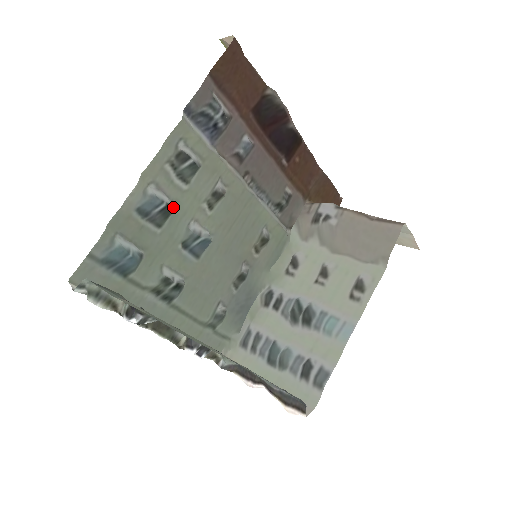
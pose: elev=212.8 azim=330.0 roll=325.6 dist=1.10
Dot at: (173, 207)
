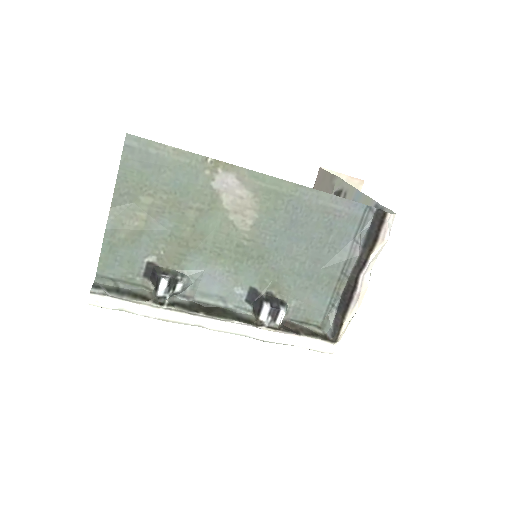
Dot at: occluded
